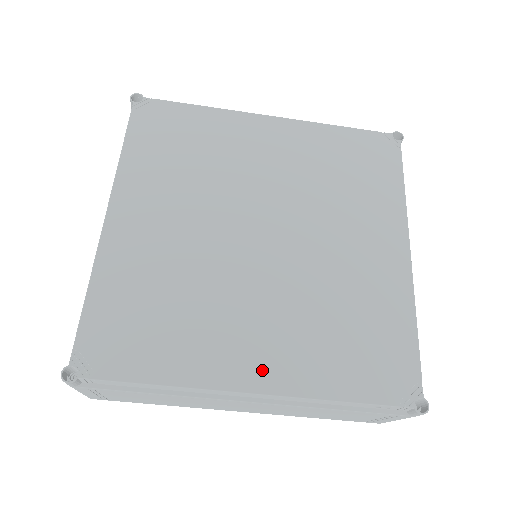
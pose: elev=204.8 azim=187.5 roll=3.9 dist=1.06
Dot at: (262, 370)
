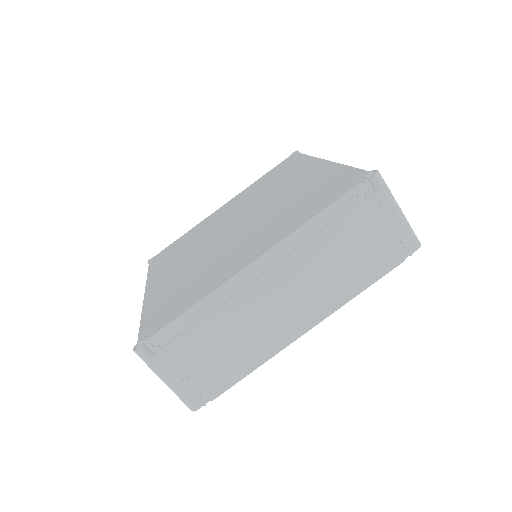
Dot at: (256, 251)
